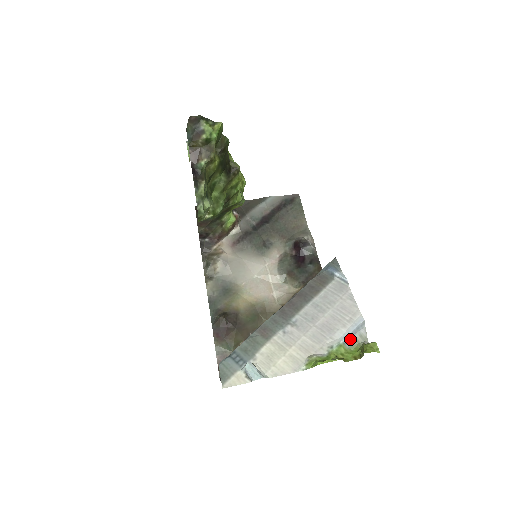
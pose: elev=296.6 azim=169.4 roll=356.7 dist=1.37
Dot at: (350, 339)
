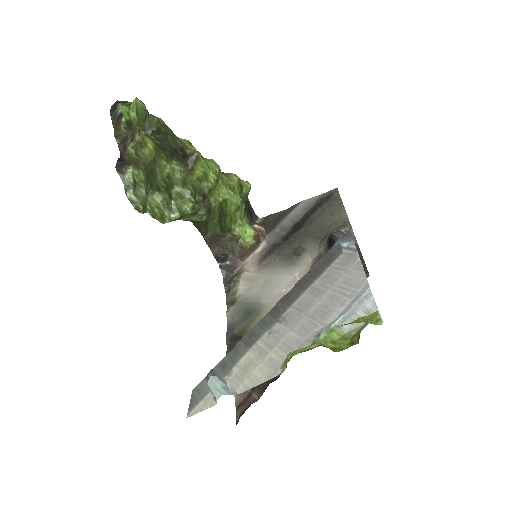
Dot at: (348, 319)
